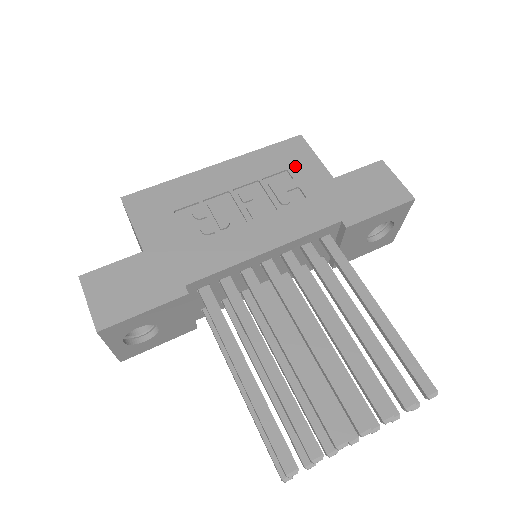
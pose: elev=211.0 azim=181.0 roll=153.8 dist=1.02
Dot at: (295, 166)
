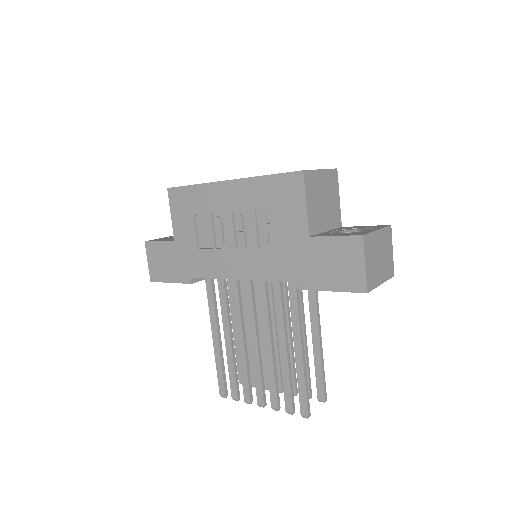
Dot at: (284, 209)
